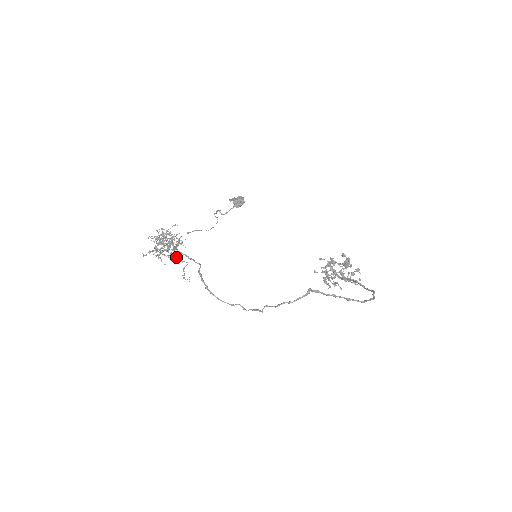
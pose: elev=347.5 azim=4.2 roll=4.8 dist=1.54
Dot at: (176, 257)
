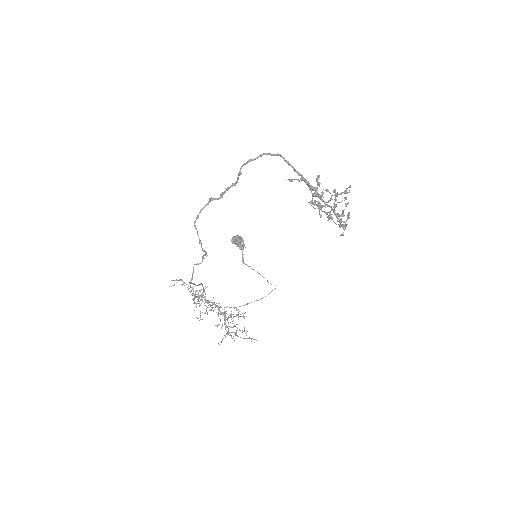
Dot at: occluded
